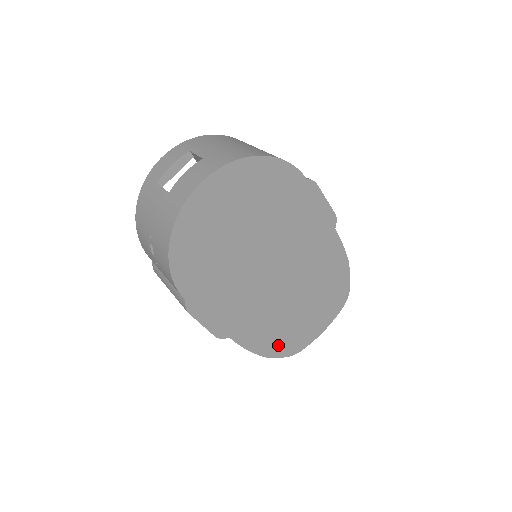
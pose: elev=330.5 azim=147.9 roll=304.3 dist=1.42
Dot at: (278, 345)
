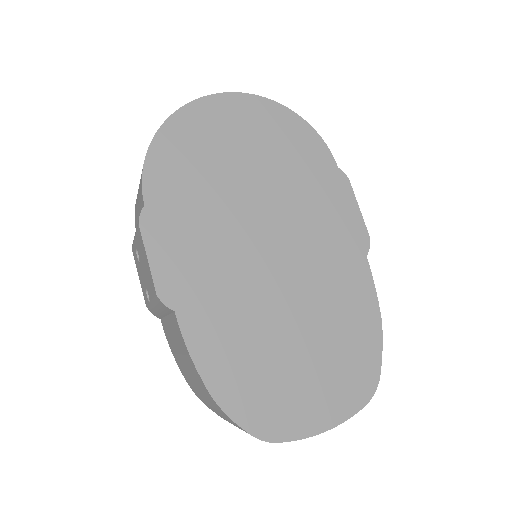
Dot at: (242, 394)
